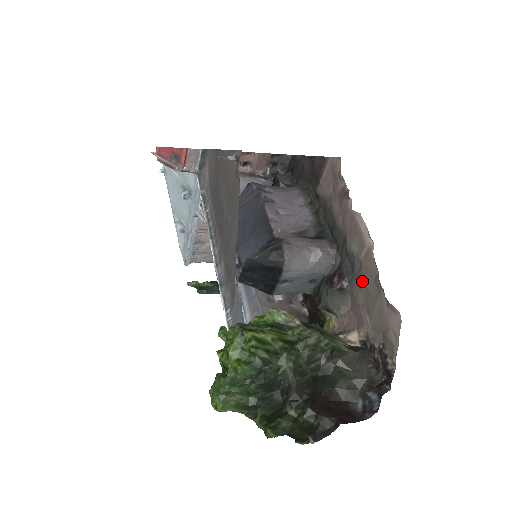
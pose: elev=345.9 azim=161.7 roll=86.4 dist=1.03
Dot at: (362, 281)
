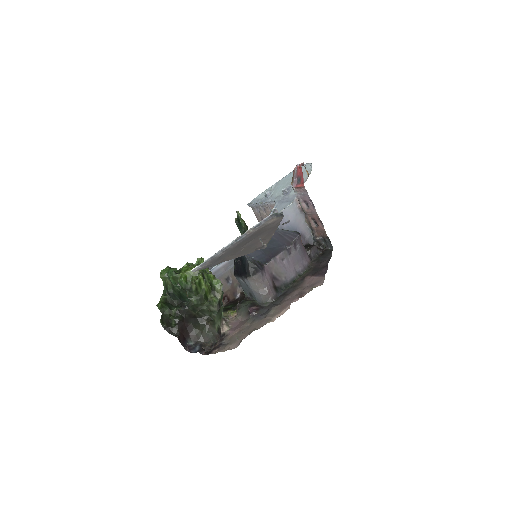
Dot at: (255, 322)
